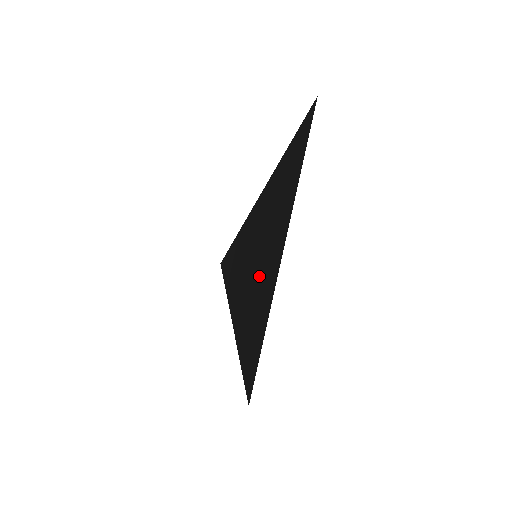
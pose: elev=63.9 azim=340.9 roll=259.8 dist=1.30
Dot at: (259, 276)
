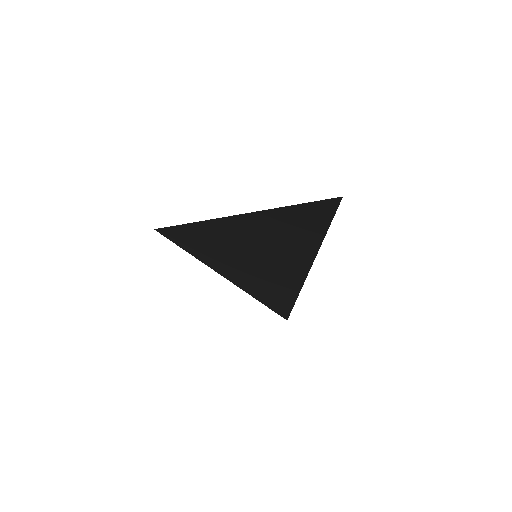
Dot at: (271, 270)
